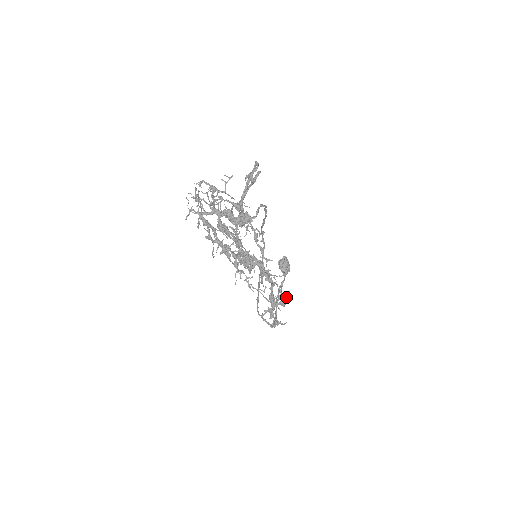
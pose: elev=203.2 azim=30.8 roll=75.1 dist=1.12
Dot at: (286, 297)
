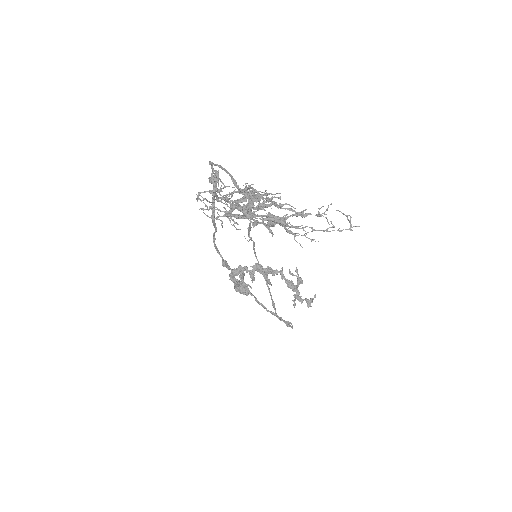
Dot at: (298, 275)
